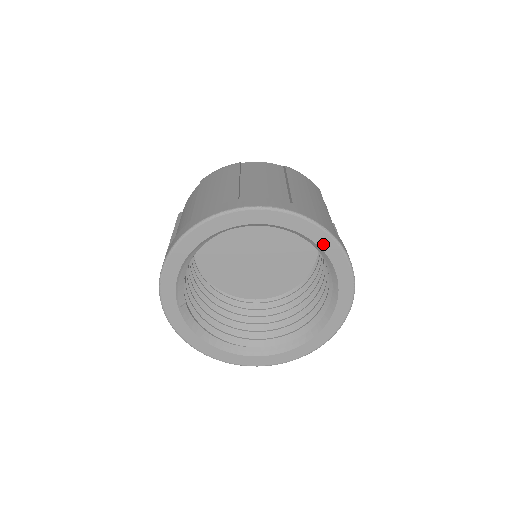
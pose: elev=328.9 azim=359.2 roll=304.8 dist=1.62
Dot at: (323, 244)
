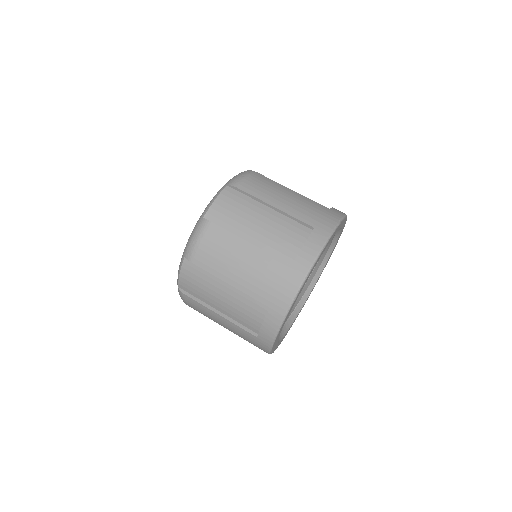
Dot at: (339, 227)
